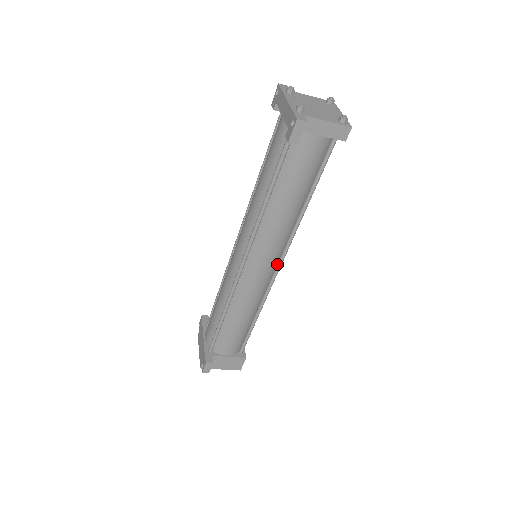
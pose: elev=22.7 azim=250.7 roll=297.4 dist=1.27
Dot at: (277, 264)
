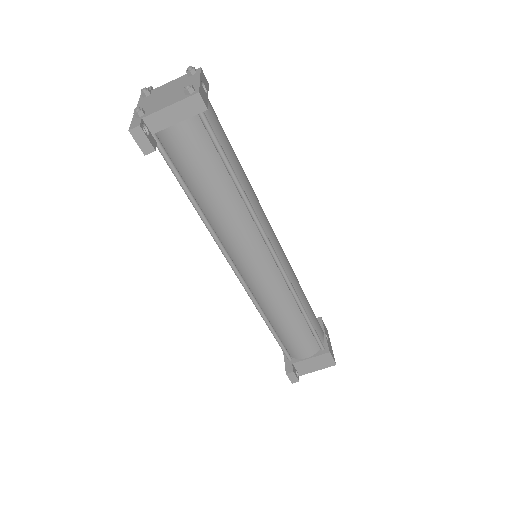
Dot at: (272, 257)
